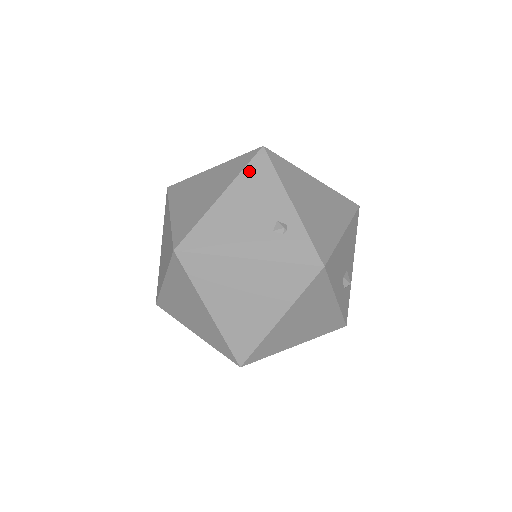
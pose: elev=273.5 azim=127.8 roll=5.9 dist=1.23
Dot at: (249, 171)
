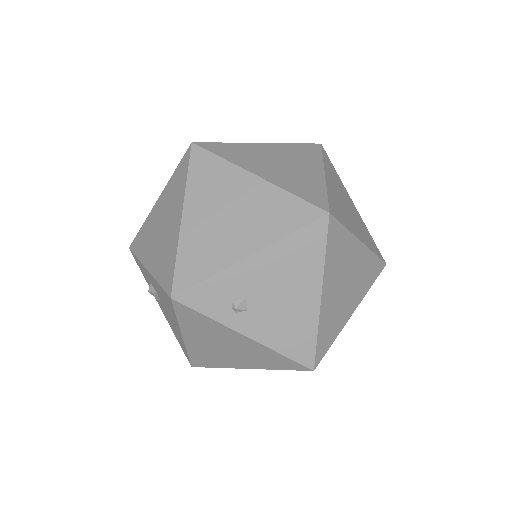
Dot at: occluded
